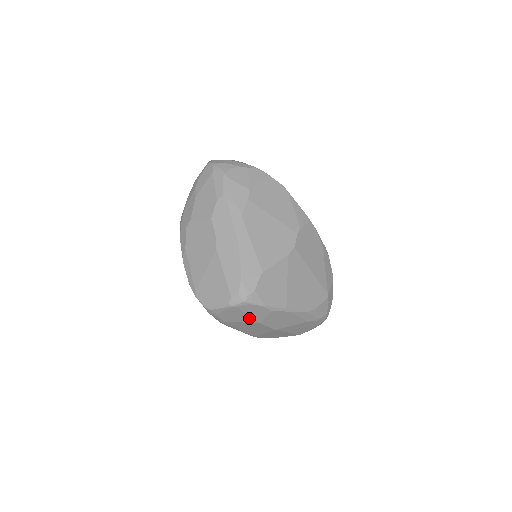
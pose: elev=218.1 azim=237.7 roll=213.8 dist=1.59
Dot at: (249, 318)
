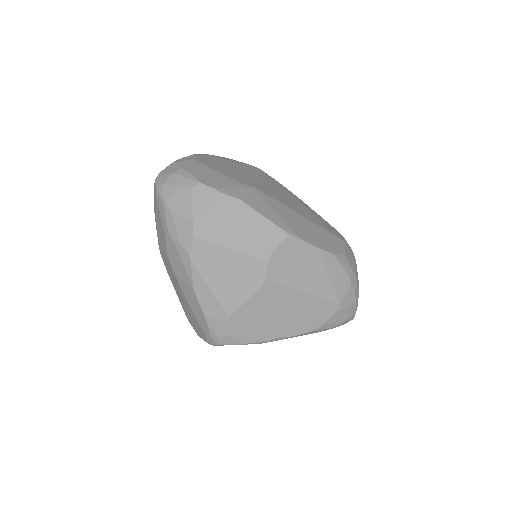
Dot at: occluded
